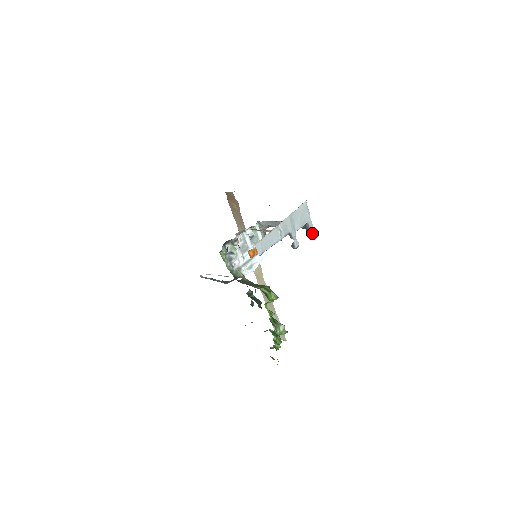
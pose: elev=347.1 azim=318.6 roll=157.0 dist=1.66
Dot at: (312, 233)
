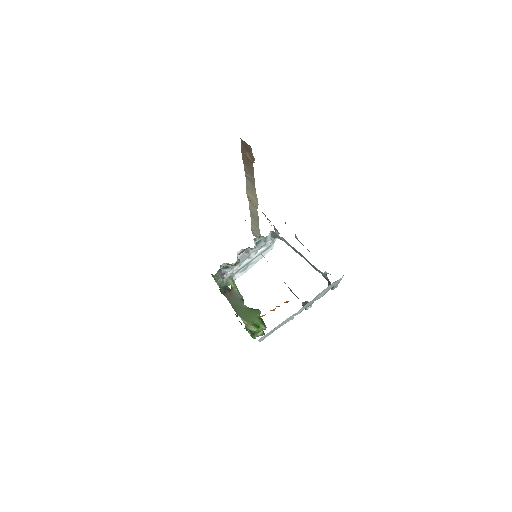
Dot at: (333, 289)
